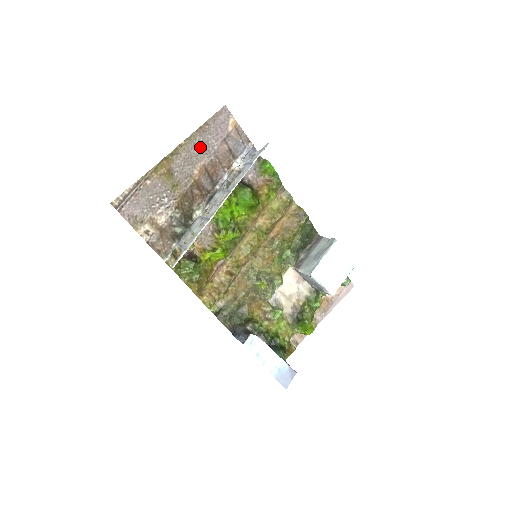
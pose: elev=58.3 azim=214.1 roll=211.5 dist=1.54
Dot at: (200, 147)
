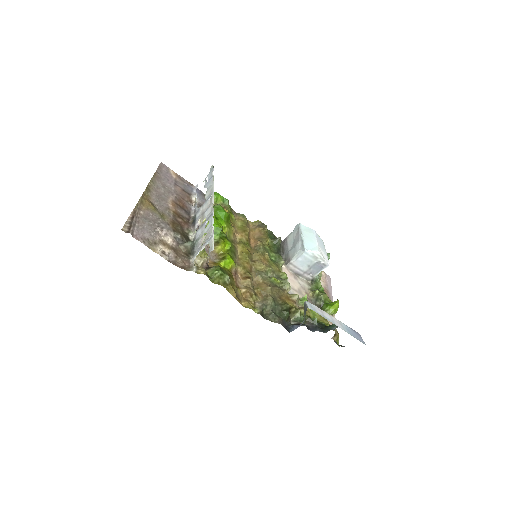
Dot at: (162, 188)
